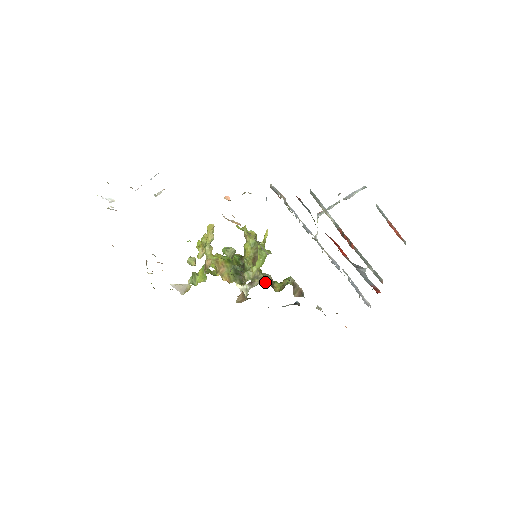
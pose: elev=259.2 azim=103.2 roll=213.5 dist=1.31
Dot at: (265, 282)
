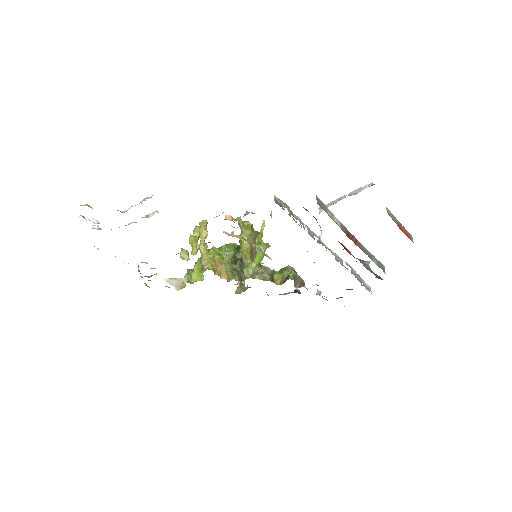
Dot at: (265, 277)
